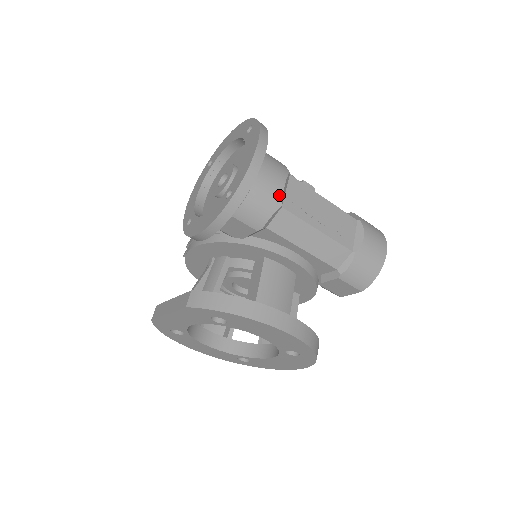
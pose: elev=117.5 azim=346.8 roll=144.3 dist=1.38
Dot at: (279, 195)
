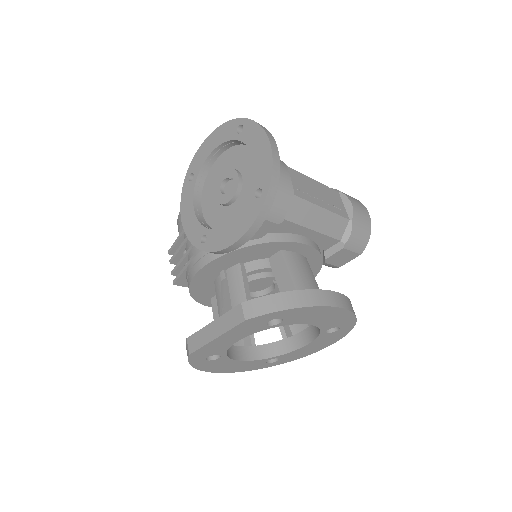
Dot at: (290, 184)
